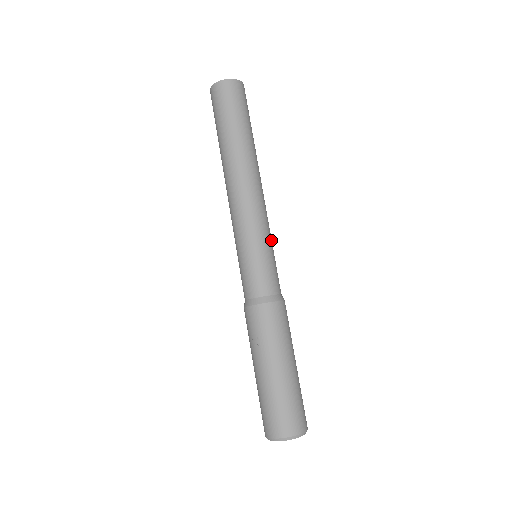
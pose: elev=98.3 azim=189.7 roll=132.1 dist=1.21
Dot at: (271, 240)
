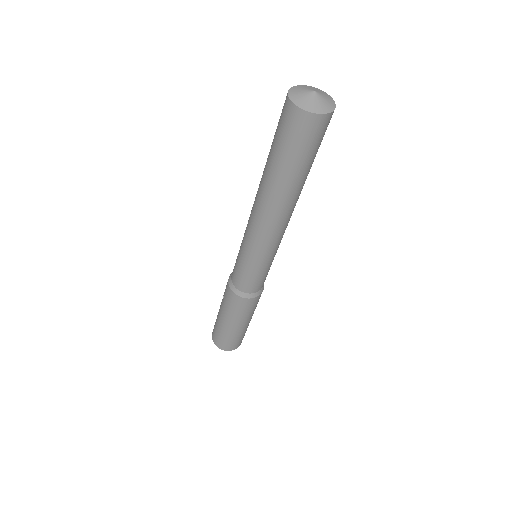
Dot at: (270, 260)
